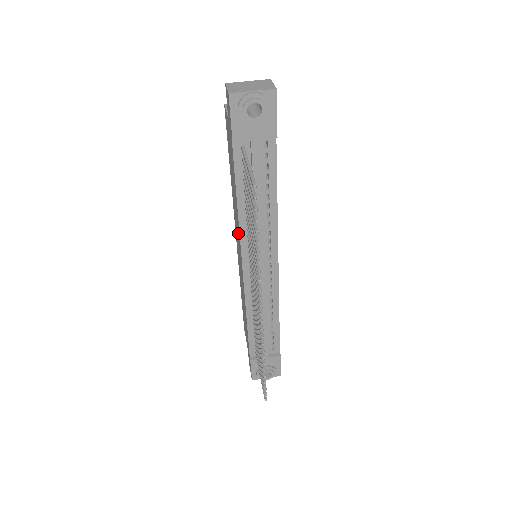
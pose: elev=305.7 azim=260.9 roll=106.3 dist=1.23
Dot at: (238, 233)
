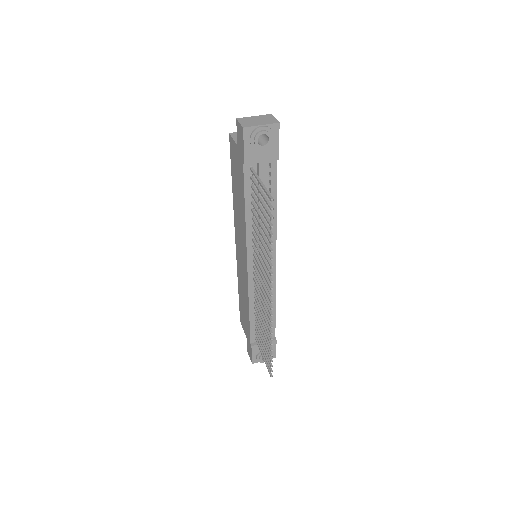
Dot at: (243, 238)
